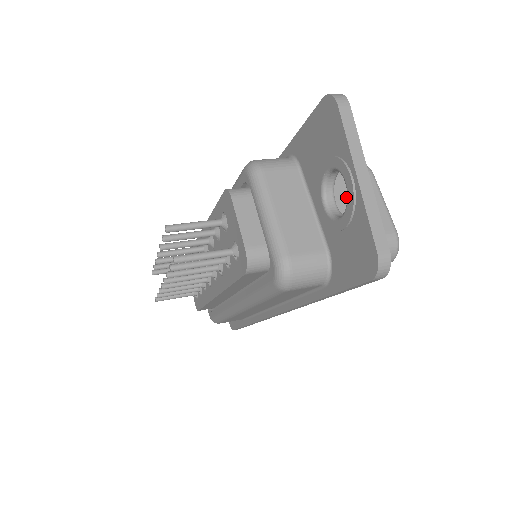
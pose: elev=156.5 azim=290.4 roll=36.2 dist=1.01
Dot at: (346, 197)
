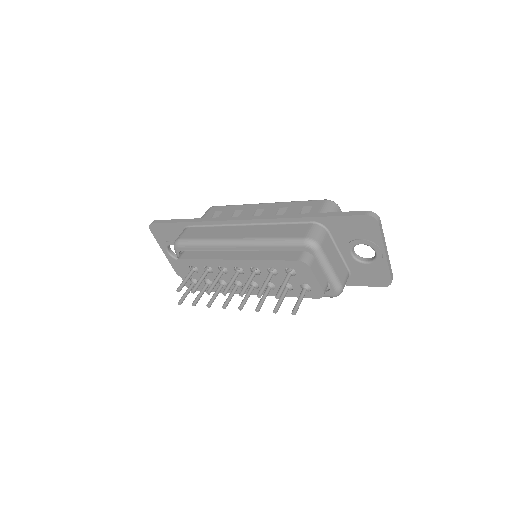
Dot at: occluded
